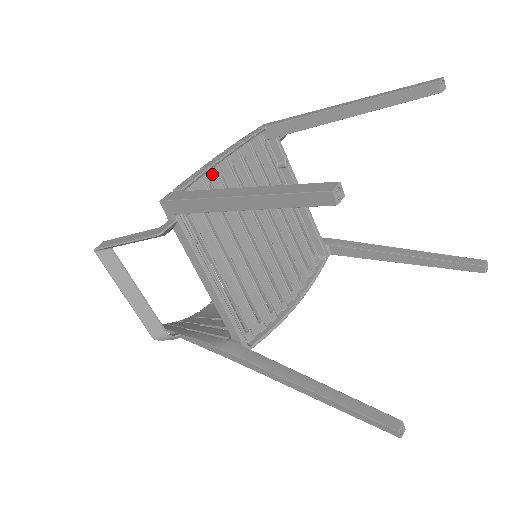
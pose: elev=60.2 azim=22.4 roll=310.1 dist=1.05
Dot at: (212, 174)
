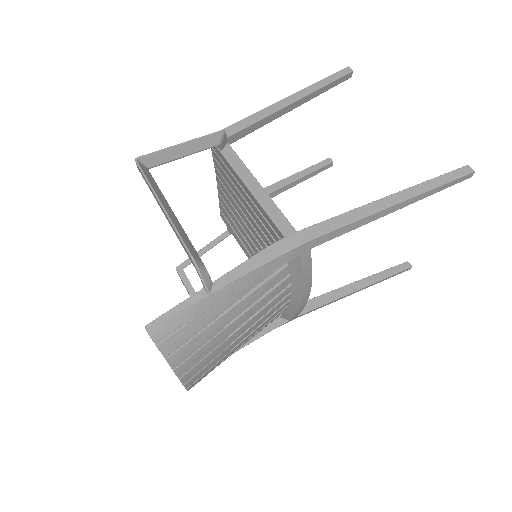
Dot at: occluded
